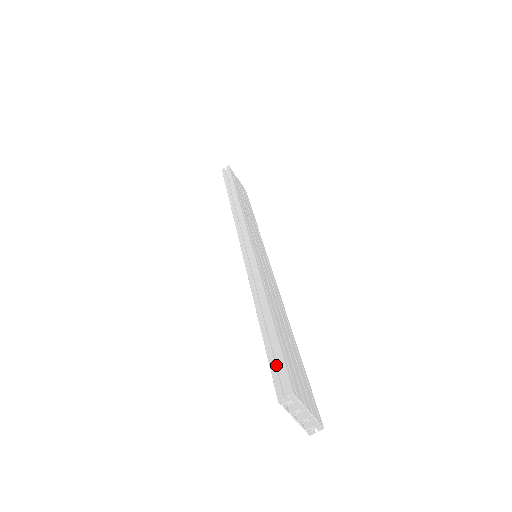
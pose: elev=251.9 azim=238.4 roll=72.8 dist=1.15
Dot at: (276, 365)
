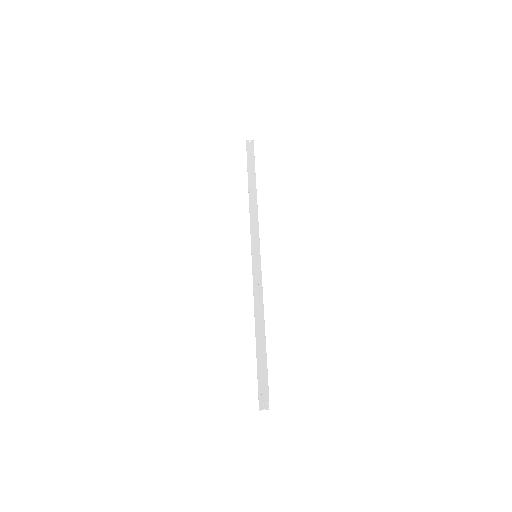
Dot at: (261, 372)
